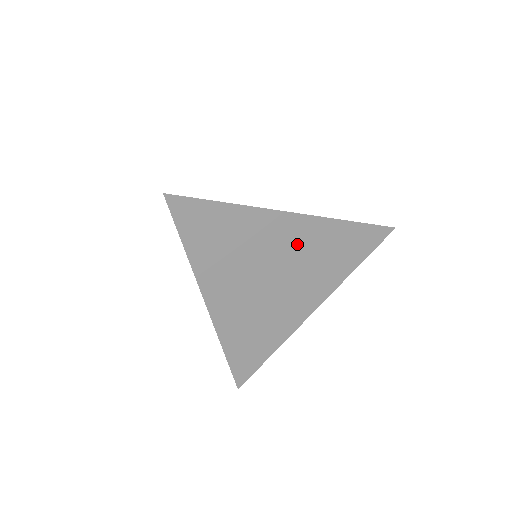
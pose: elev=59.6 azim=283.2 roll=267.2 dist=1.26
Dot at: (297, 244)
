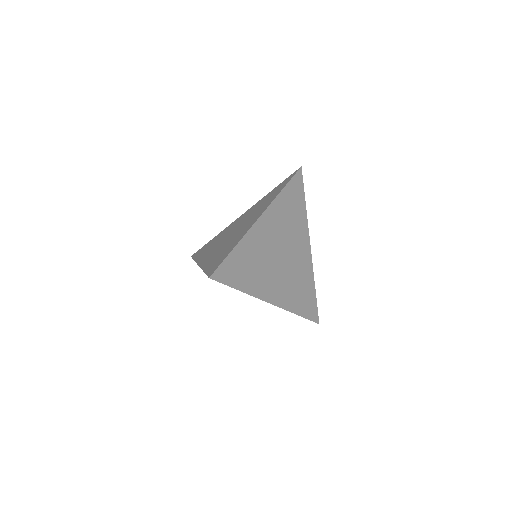
Dot at: (275, 227)
